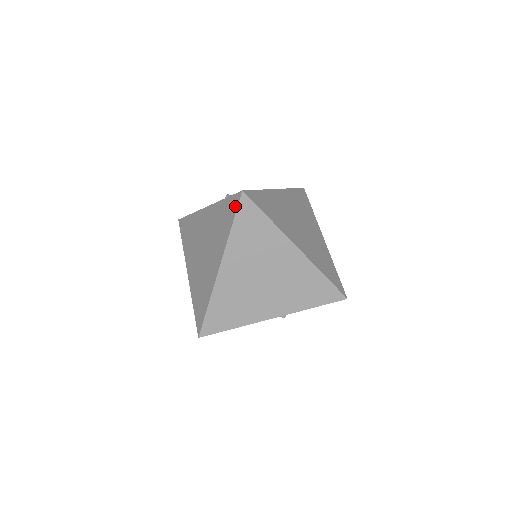
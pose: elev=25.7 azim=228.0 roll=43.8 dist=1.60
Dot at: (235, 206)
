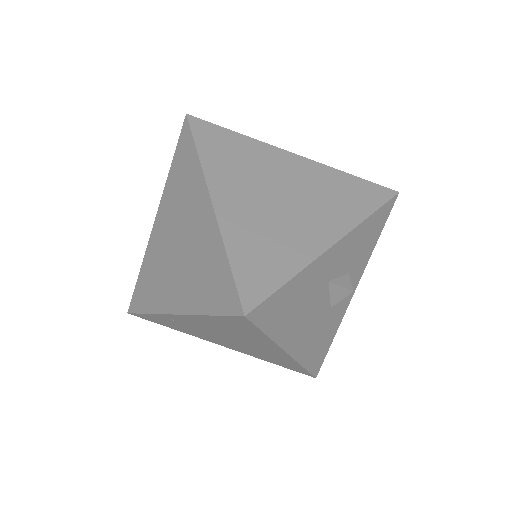
Dot at: (187, 134)
